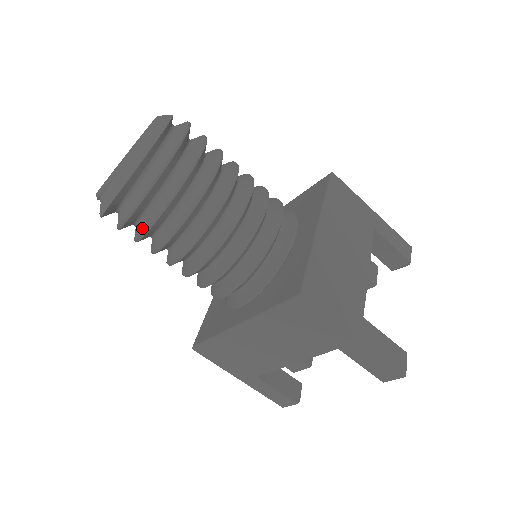
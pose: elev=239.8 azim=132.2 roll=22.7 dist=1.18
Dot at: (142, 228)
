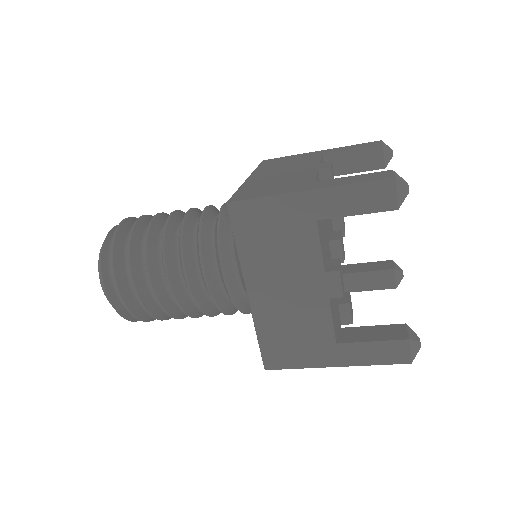
Dot at: occluded
